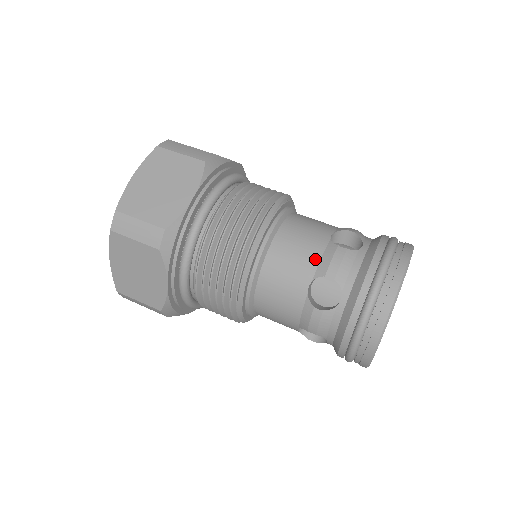
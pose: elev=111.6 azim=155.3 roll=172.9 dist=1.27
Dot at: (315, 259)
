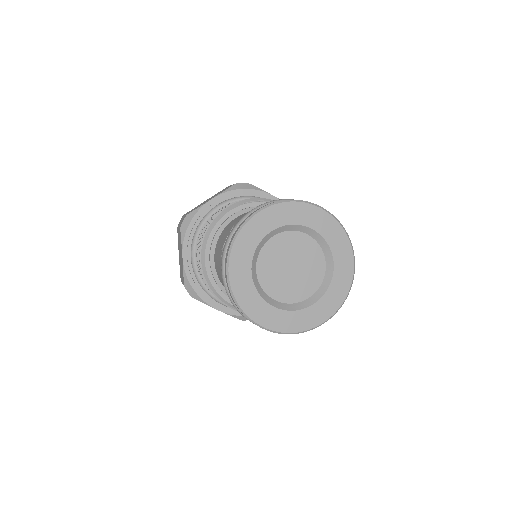
Dot at: occluded
